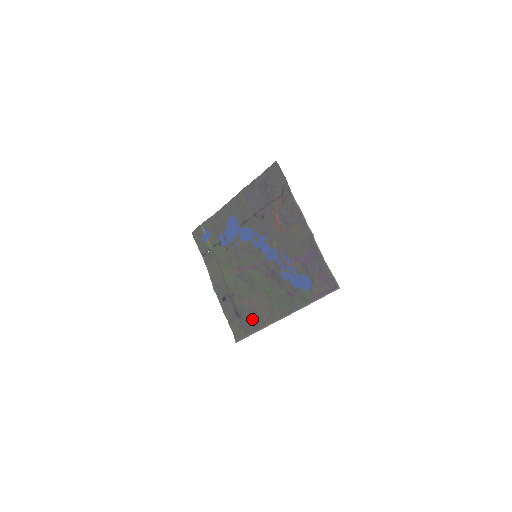
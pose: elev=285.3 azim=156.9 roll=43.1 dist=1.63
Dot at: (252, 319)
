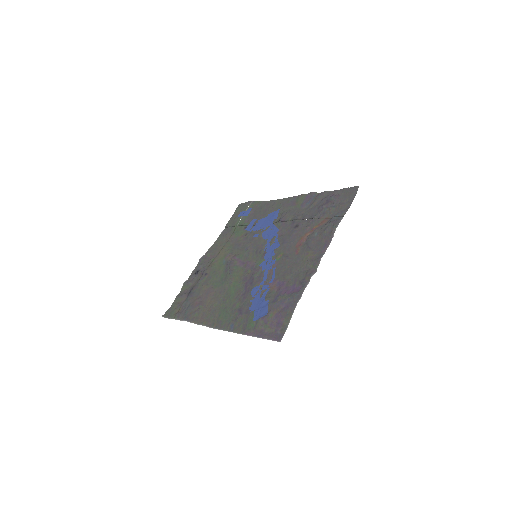
Dot at: (193, 306)
